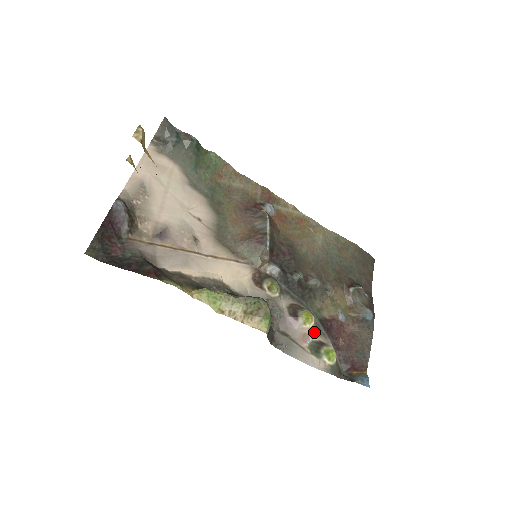
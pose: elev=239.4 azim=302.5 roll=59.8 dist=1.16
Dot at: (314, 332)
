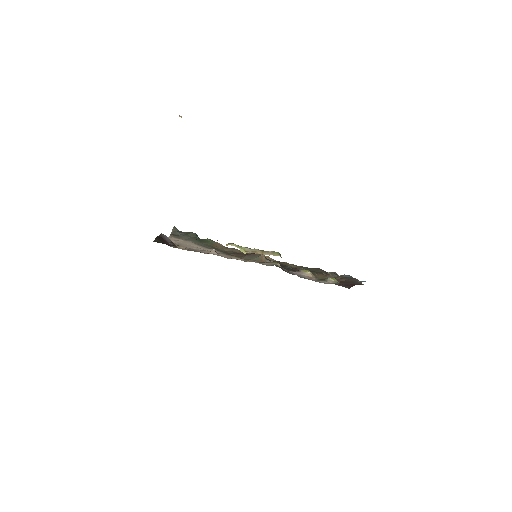
Dot at: (315, 278)
